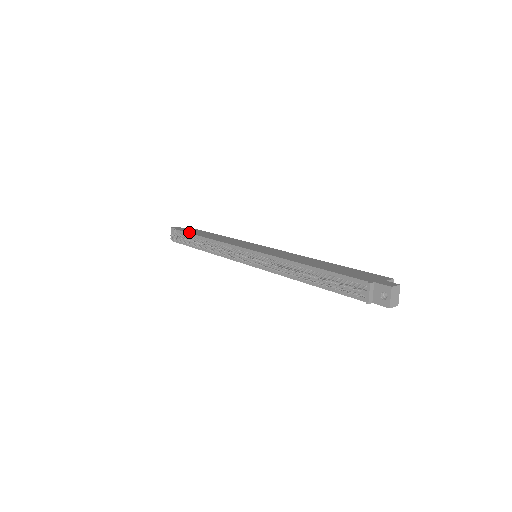
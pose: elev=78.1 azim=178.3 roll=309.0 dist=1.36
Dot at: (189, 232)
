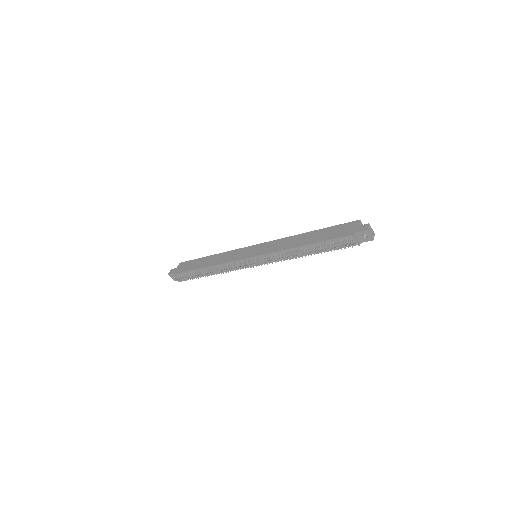
Dot at: (188, 270)
